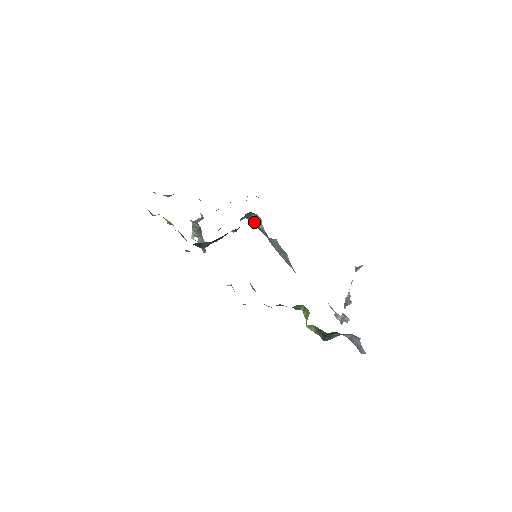
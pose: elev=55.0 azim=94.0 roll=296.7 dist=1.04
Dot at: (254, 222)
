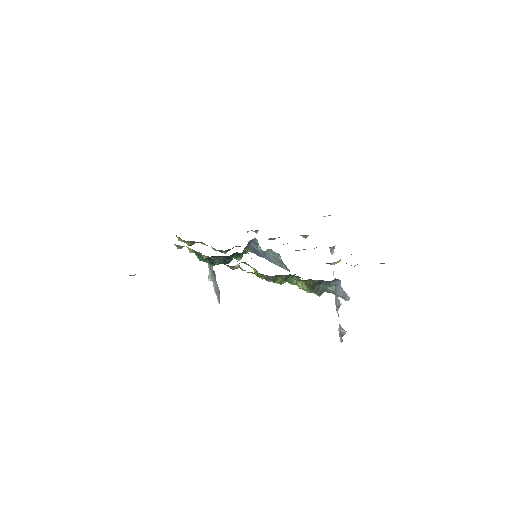
Dot at: (254, 251)
